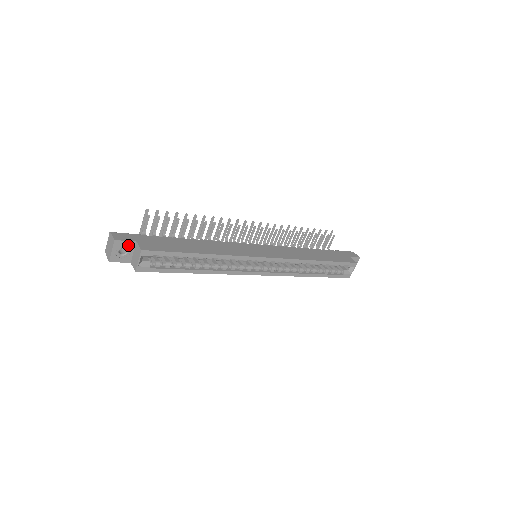
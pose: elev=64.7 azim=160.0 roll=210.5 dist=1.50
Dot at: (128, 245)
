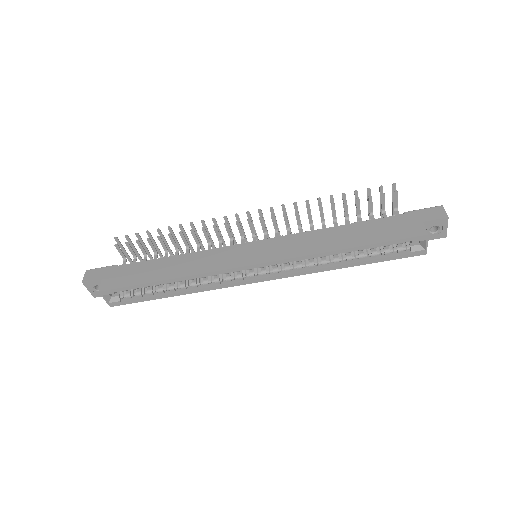
Dot at: (98, 283)
